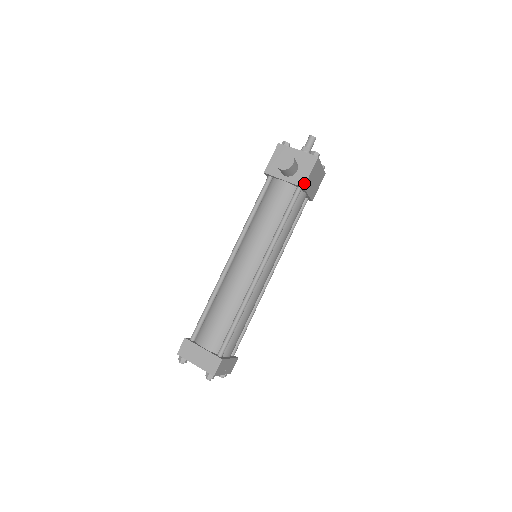
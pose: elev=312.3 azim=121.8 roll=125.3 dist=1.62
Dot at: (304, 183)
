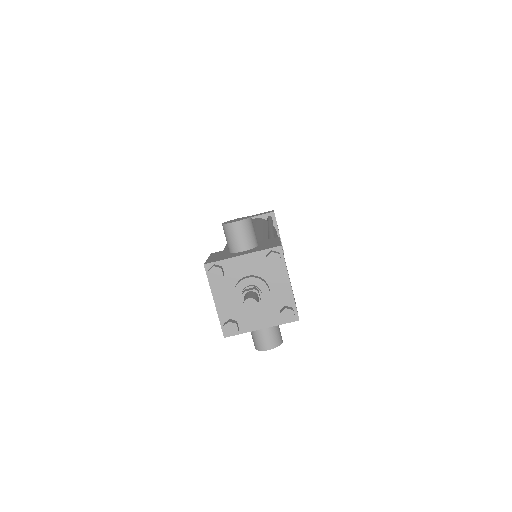
Dot at: occluded
